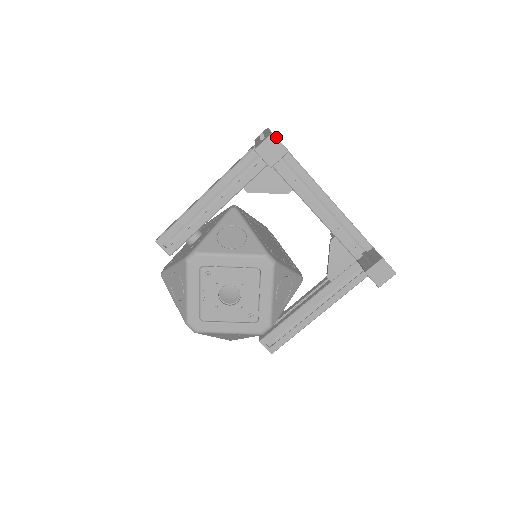
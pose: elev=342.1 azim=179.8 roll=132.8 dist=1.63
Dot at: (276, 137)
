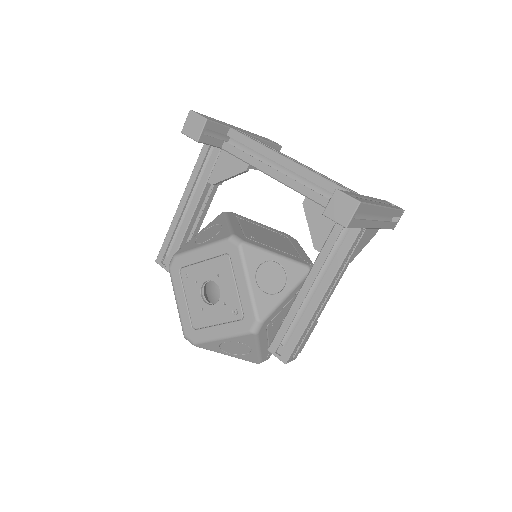
Dot at: (194, 112)
